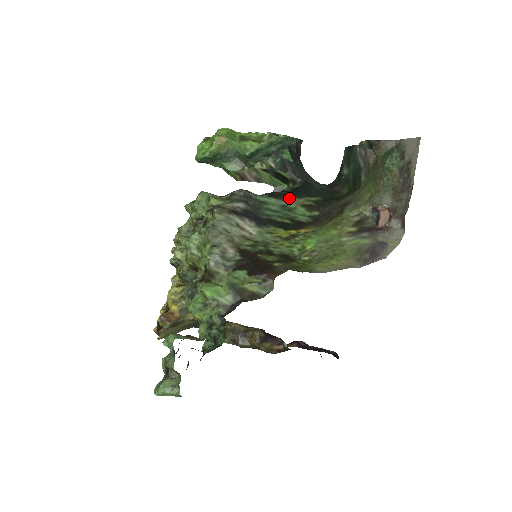
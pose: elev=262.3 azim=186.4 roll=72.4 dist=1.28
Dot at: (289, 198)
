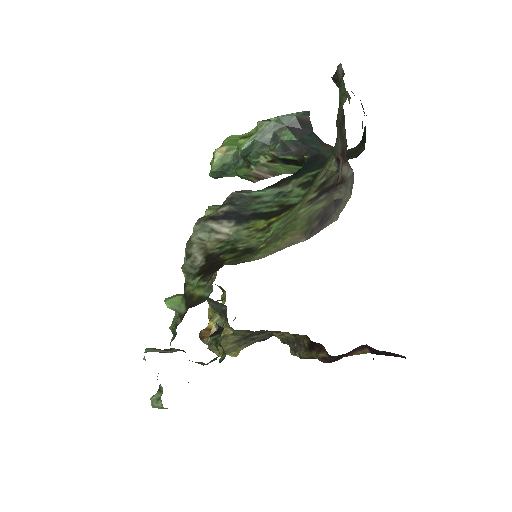
Dot at: (289, 182)
